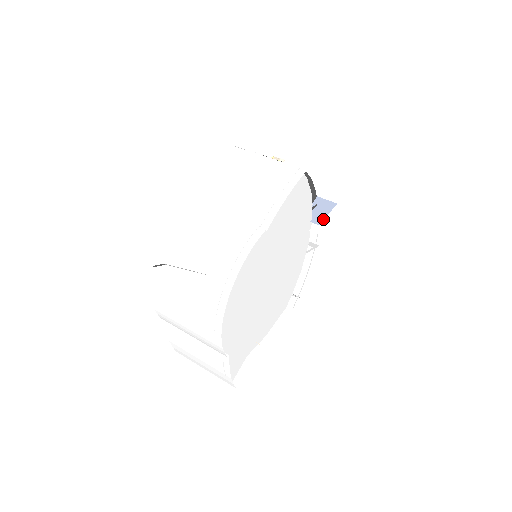
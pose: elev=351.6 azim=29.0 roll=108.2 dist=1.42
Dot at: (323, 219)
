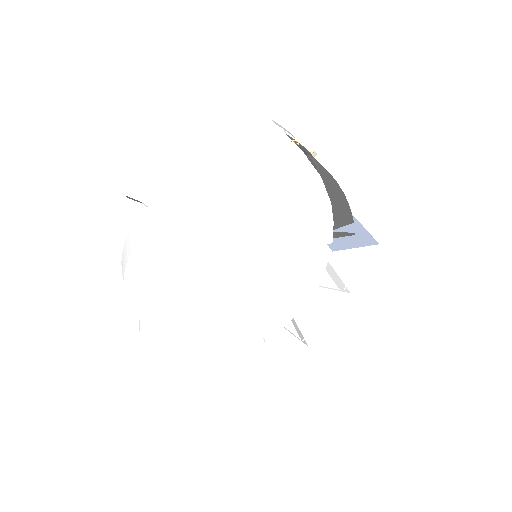
Dot at: (344, 249)
